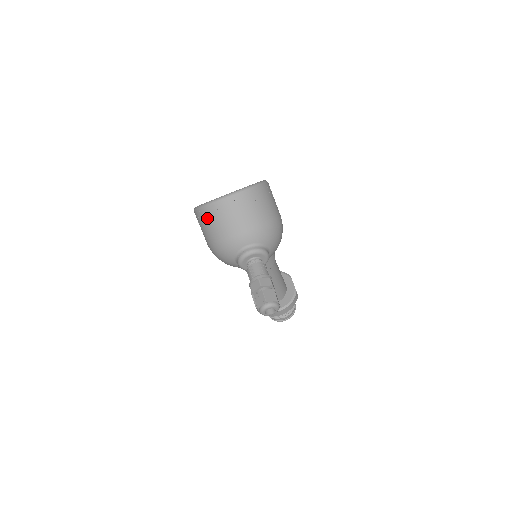
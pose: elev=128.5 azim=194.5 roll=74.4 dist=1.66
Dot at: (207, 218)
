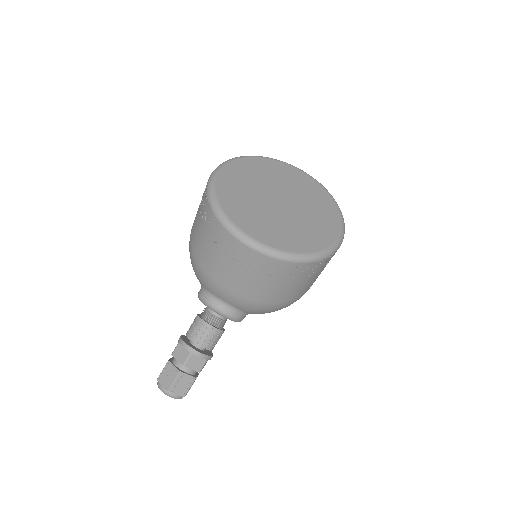
Dot at: (205, 223)
